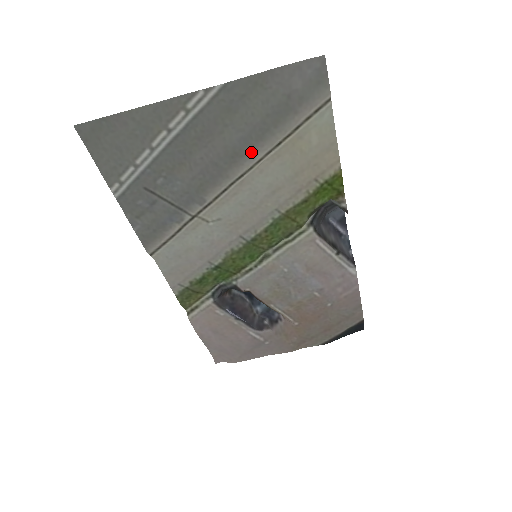
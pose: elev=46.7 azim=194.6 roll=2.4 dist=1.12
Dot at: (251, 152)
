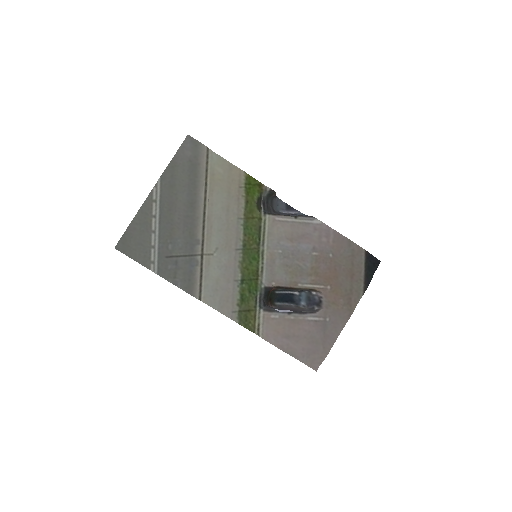
Dot at: (197, 197)
